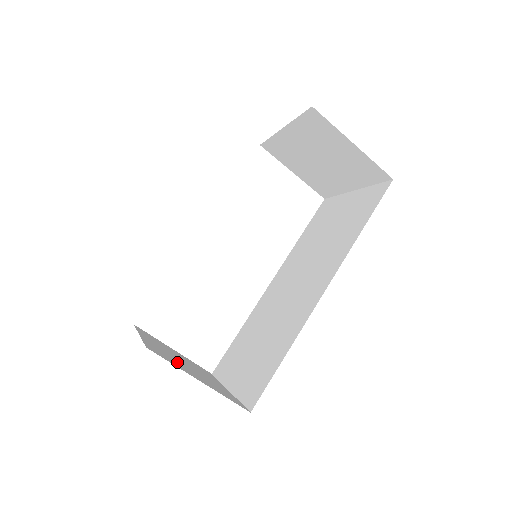
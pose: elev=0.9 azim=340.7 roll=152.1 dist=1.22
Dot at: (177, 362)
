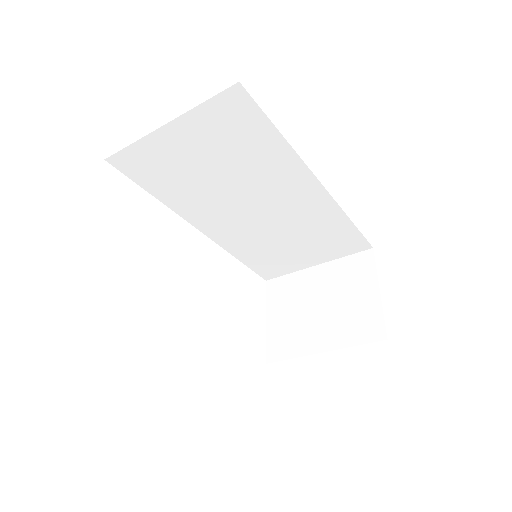
Dot at: occluded
